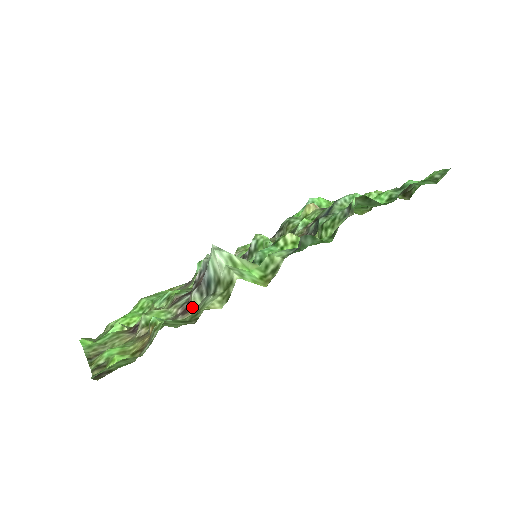
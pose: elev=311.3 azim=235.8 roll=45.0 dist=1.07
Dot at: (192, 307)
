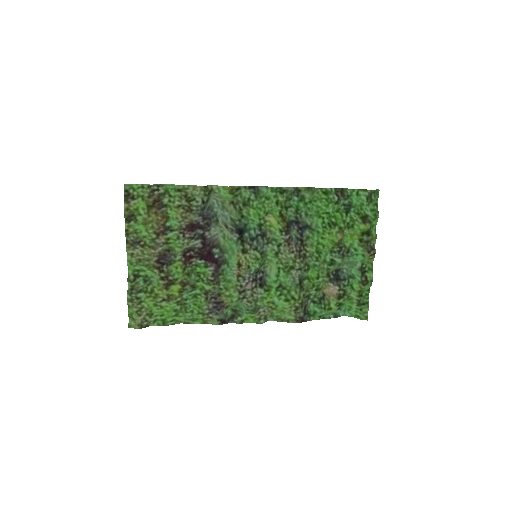
Dot at: (192, 218)
